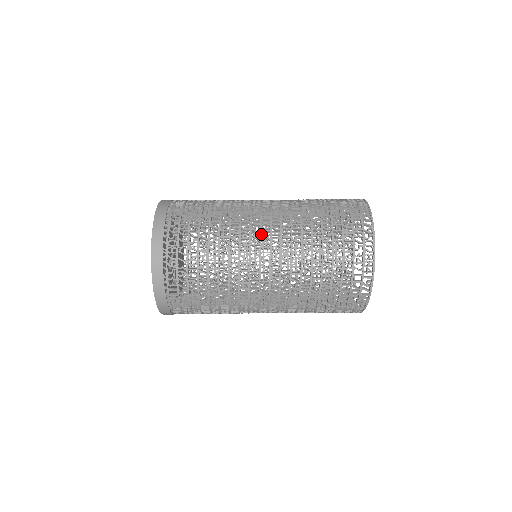
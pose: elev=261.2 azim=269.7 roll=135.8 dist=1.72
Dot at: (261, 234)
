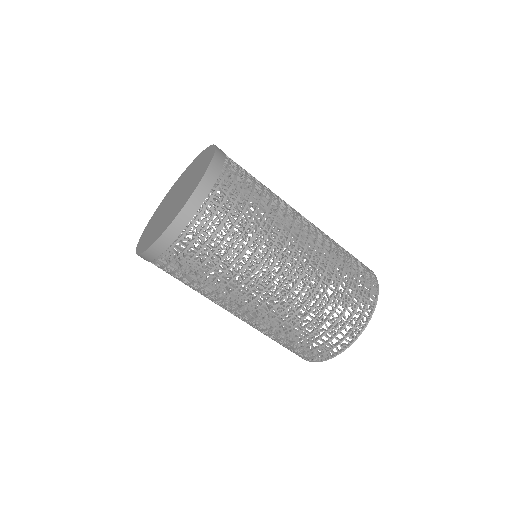
Dot at: (295, 248)
